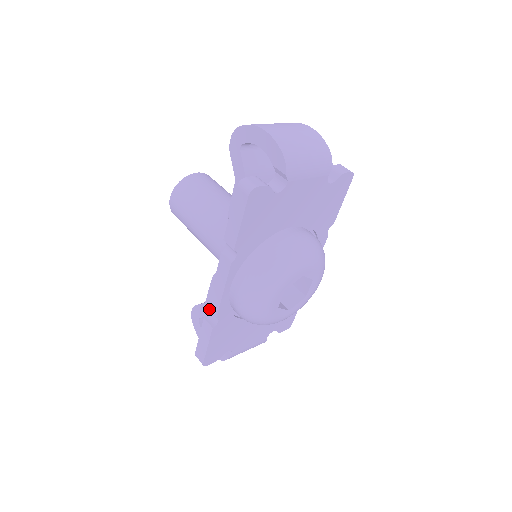
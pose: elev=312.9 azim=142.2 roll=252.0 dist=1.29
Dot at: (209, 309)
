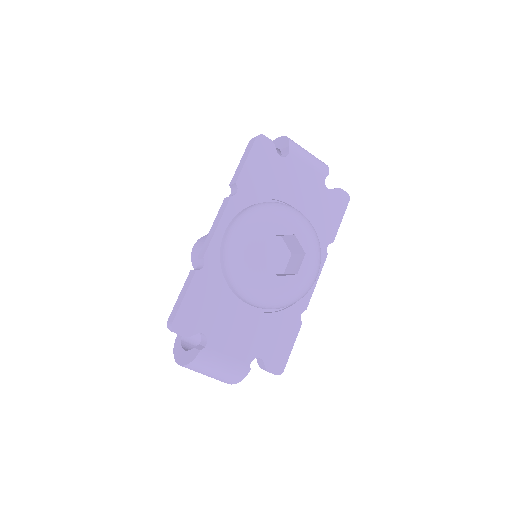
Dot at: occluded
